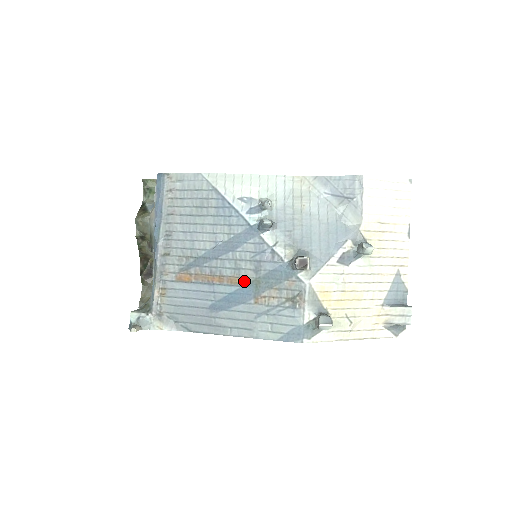
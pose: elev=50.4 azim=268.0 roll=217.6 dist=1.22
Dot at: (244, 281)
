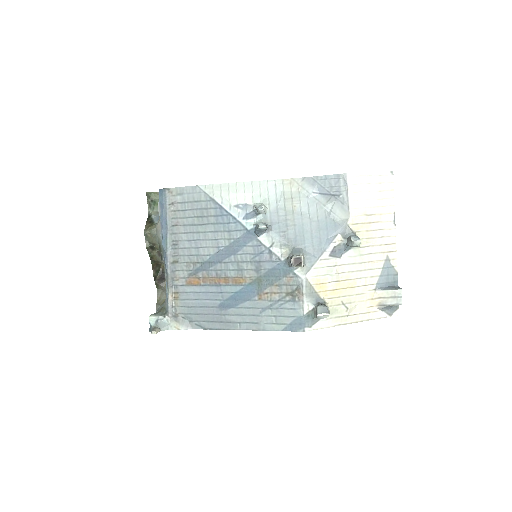
Dot at: (247, 280)
